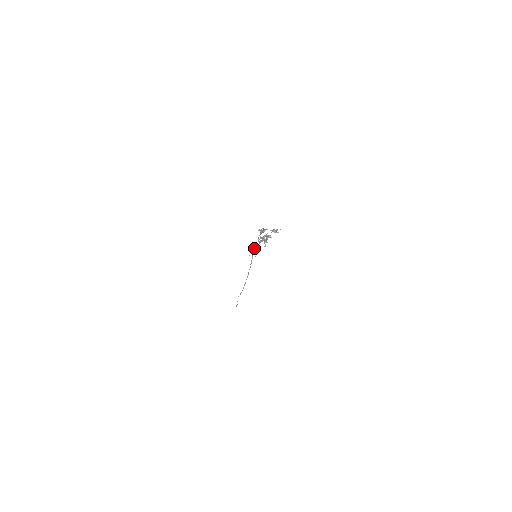
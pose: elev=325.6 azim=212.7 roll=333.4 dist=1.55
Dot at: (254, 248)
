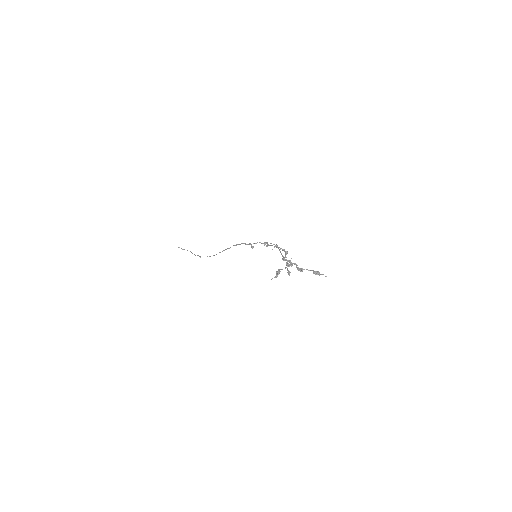
Dot at: occluded
